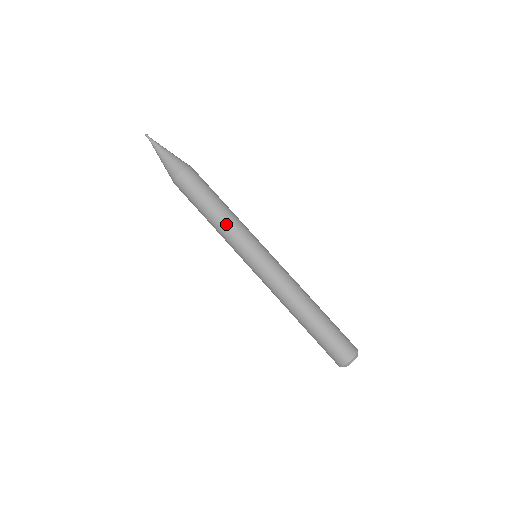
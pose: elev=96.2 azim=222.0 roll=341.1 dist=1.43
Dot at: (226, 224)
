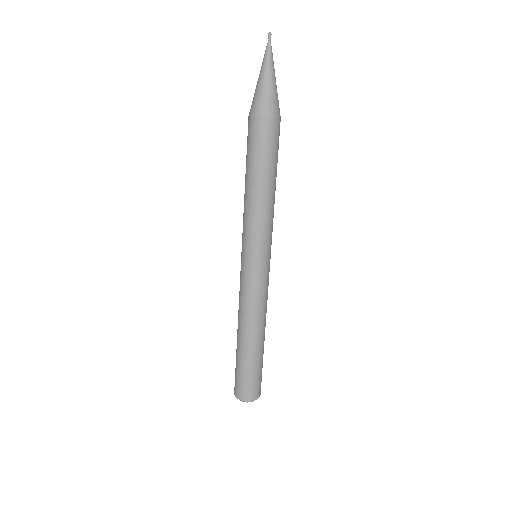
Dot at: (253, 209)
